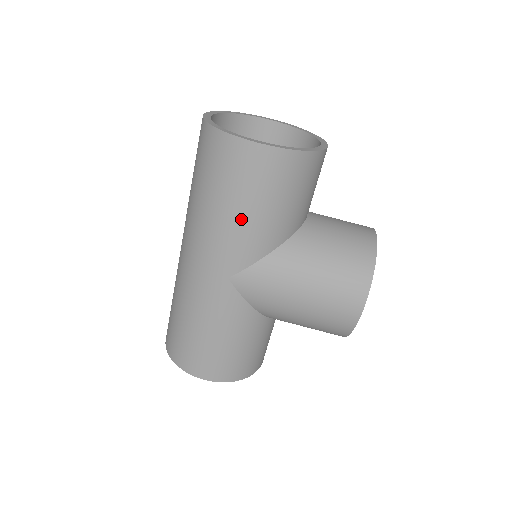
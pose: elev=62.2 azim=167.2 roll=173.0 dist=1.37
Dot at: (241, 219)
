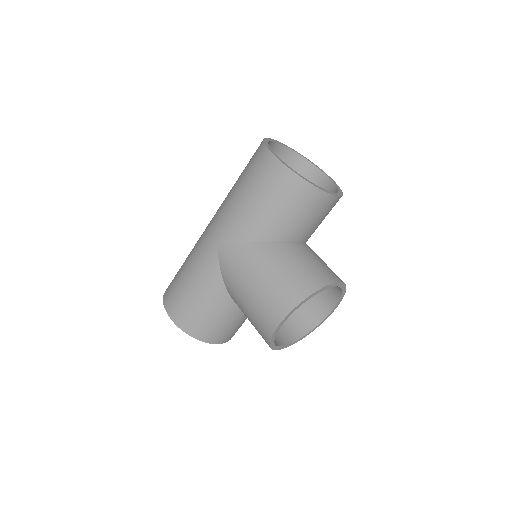
Dot at: (244, 205)
